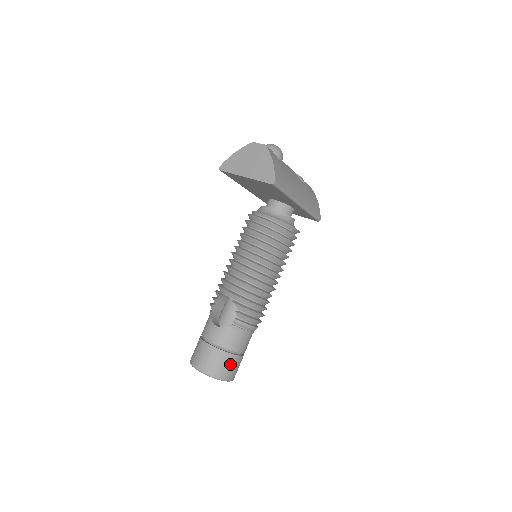
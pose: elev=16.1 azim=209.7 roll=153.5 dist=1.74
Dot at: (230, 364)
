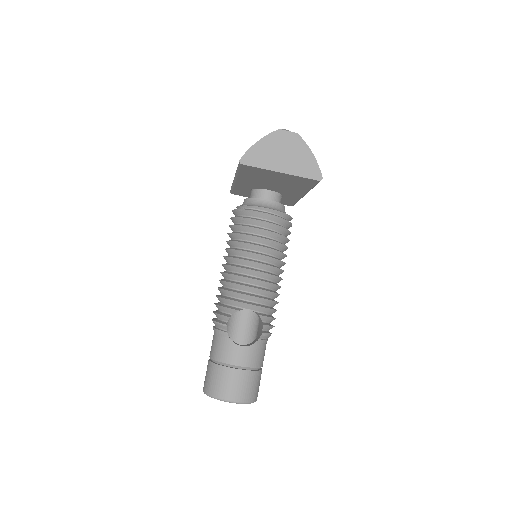
Dot at: (259, 382)
